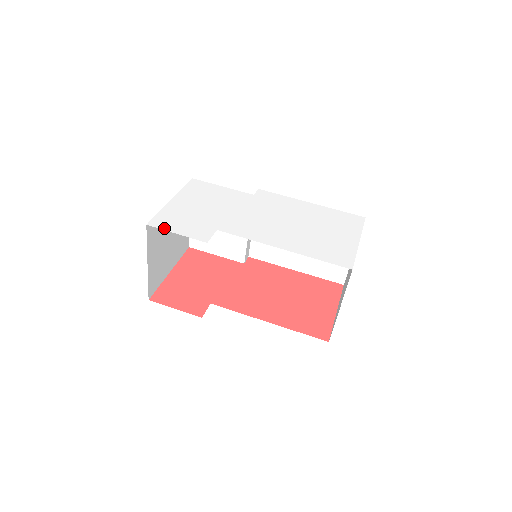
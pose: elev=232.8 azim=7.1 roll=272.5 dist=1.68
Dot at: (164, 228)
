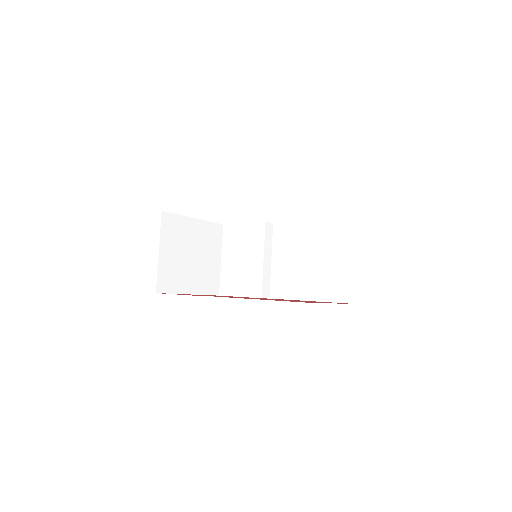
Dot at: occluded
